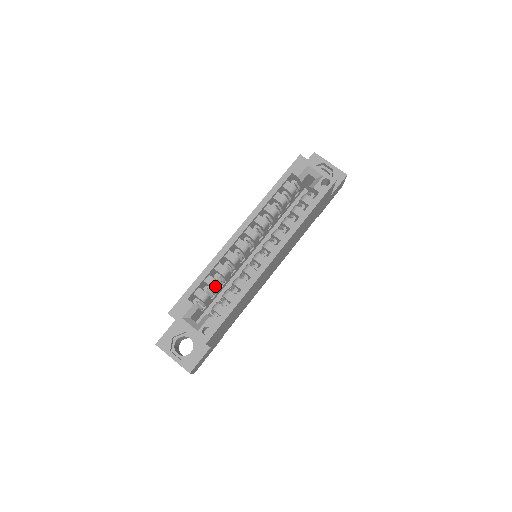
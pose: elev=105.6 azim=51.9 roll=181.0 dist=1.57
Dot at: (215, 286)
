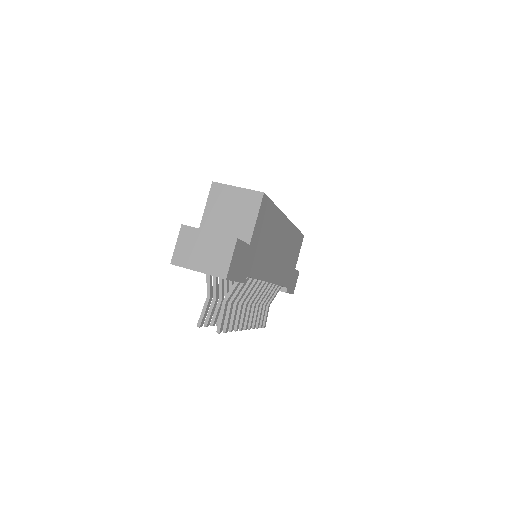
Dot at: occluded
